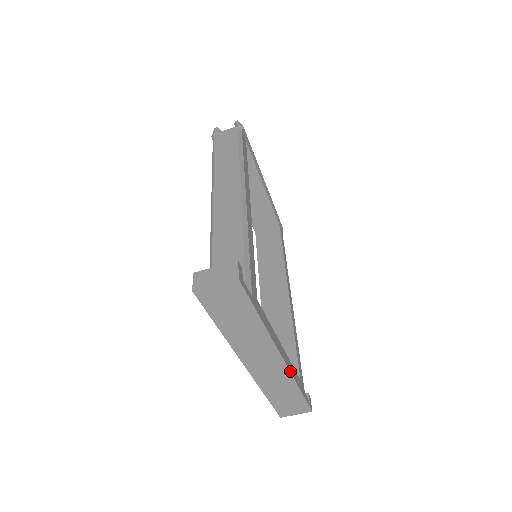
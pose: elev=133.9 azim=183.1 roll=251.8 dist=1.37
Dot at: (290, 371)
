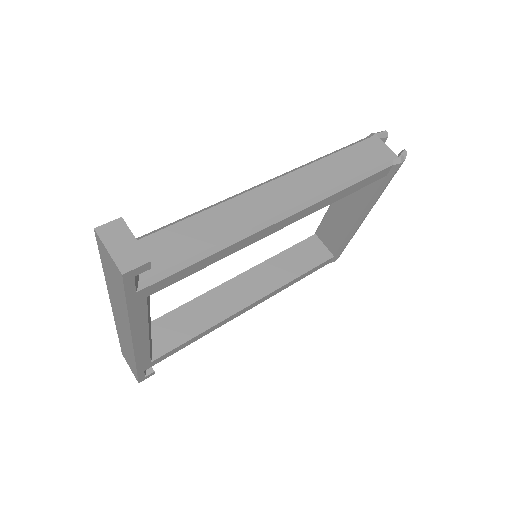
Dot at: (135, 354)
